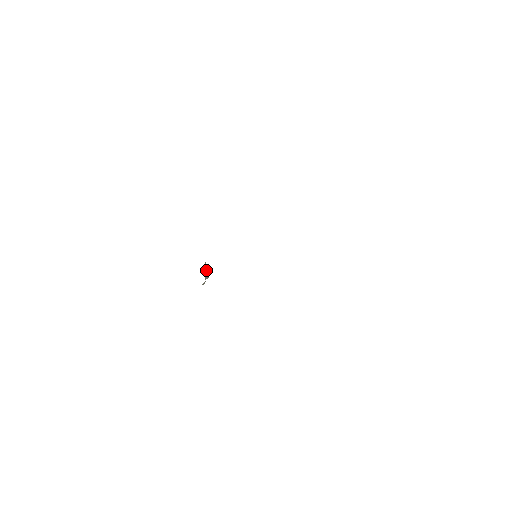
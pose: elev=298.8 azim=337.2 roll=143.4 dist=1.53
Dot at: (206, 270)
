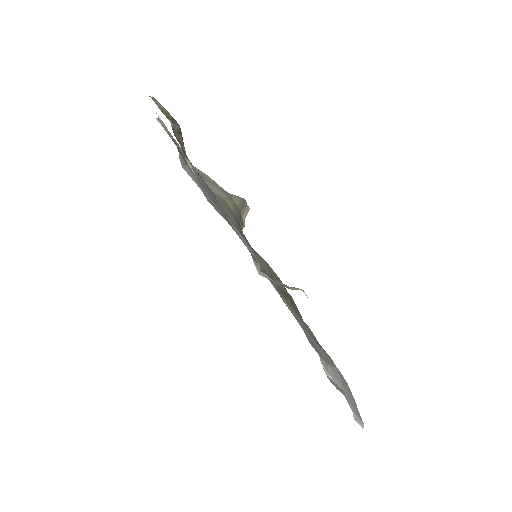
Dot at: (240, 210)
